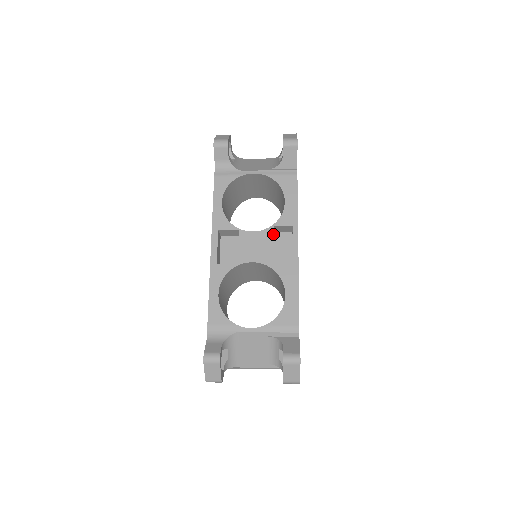
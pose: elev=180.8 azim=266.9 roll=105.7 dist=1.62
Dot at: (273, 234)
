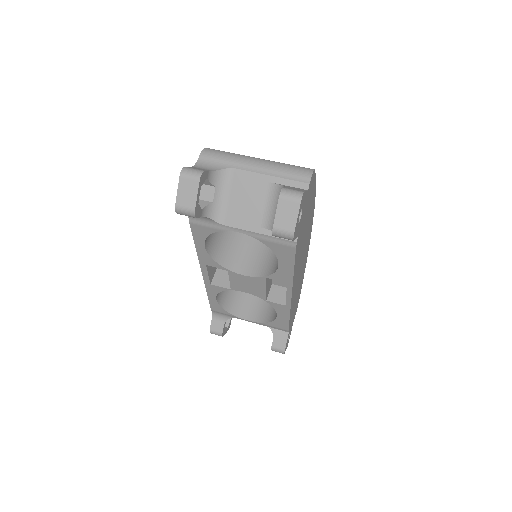
Dot at: (265, 282)
